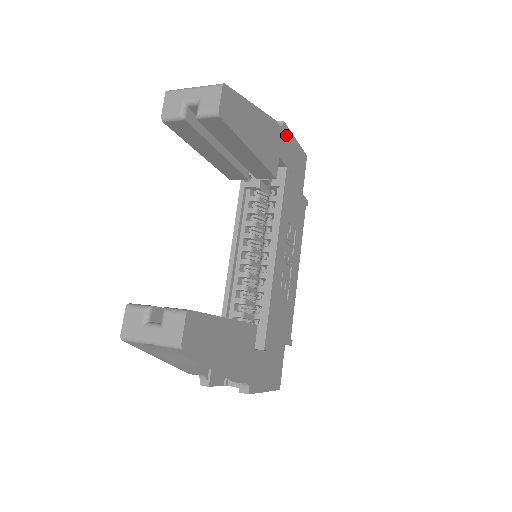
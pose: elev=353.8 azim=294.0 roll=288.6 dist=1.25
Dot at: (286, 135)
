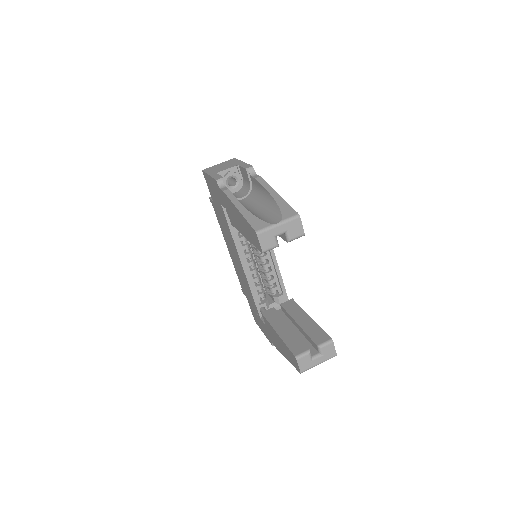
Dot at: occluded
